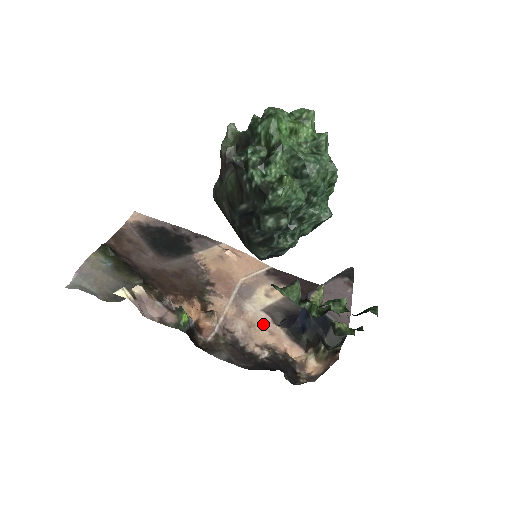
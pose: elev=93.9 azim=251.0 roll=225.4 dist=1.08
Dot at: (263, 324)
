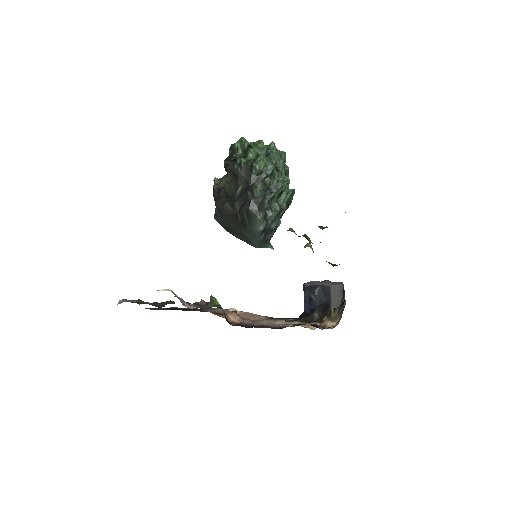
Dot at: (280, 324)
